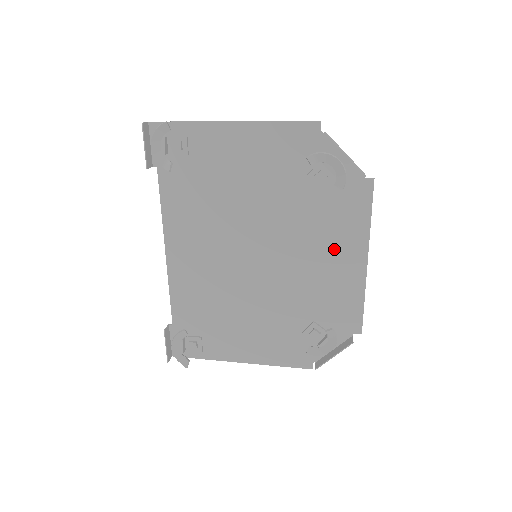
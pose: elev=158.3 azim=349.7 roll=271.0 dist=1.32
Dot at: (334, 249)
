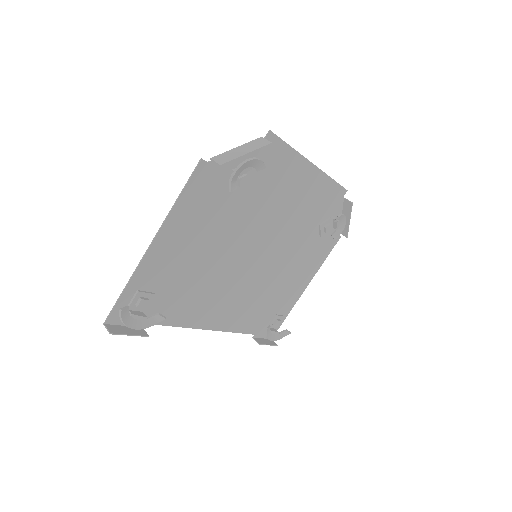
Dot at: (291, 189)
